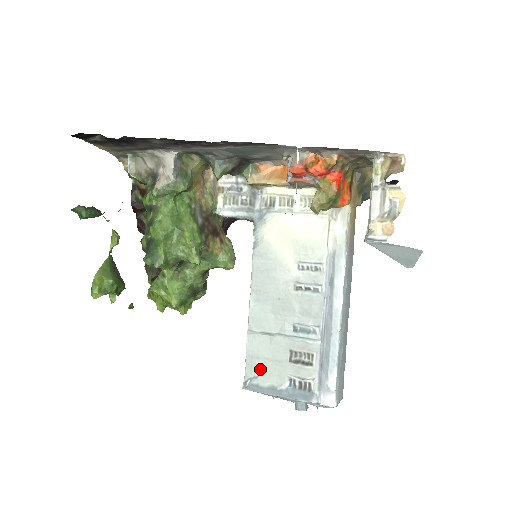
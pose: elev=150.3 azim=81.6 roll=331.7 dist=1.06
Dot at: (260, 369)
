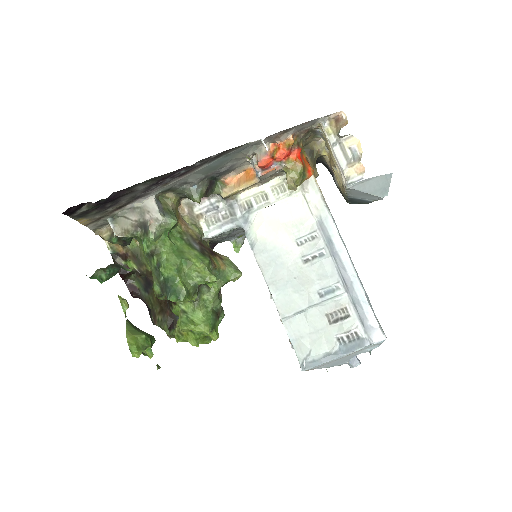
Dot at: (309, 346)
